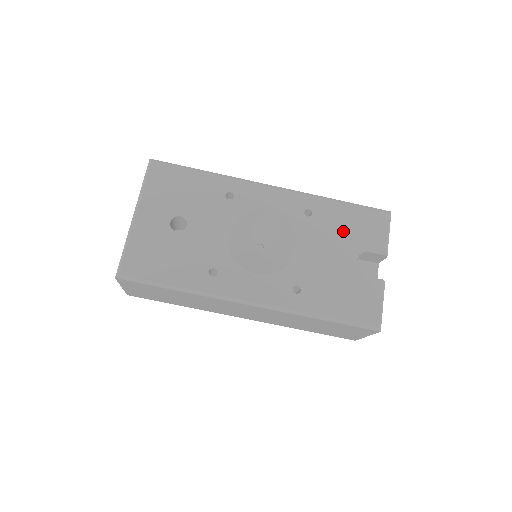
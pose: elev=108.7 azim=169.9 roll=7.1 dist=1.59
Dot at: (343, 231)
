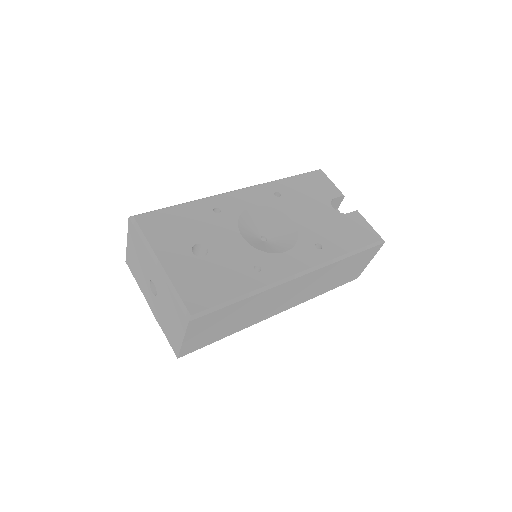
Dot at: (308, 194)
